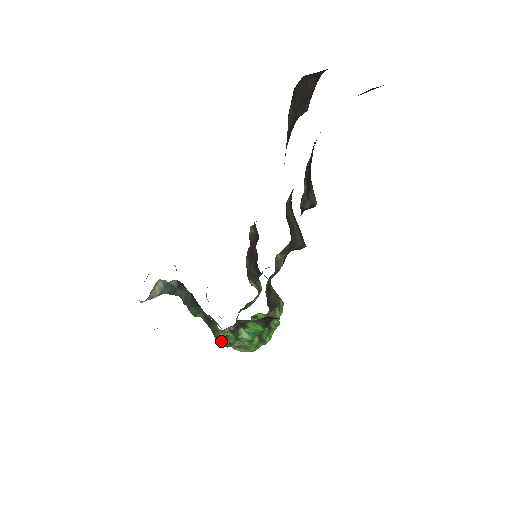
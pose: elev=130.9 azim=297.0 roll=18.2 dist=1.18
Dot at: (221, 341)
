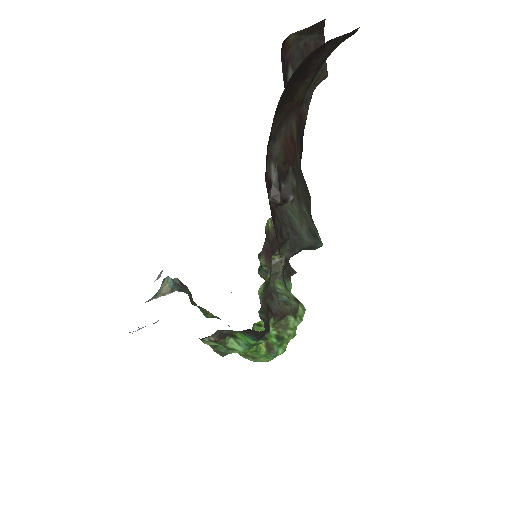
Dot at: (213, 349)
